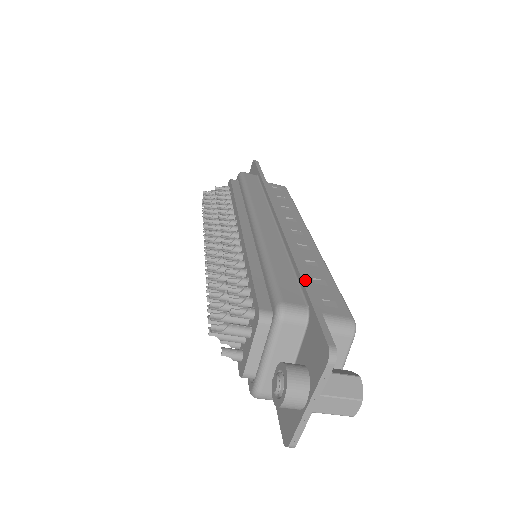
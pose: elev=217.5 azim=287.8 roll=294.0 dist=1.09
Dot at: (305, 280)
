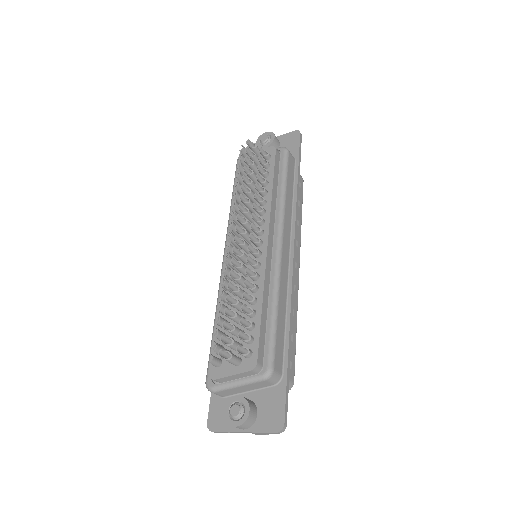
Dot at: (290, 348)
